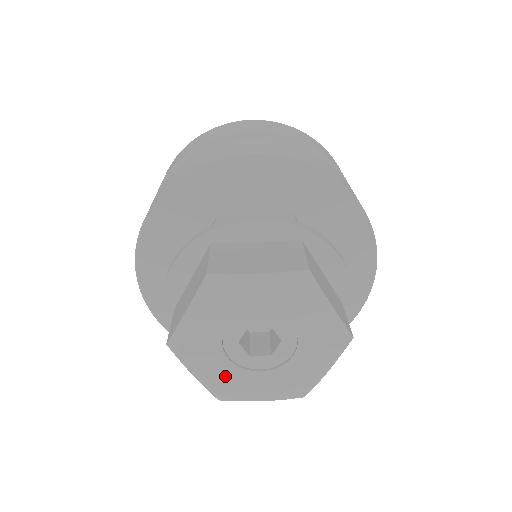
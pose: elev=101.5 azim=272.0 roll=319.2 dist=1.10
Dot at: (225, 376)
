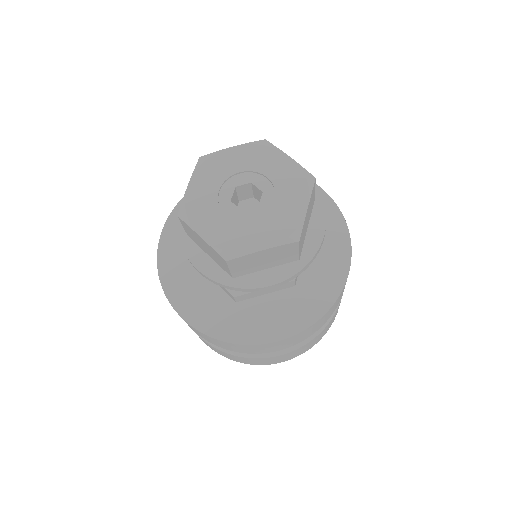
Dot at: (203, 200)
